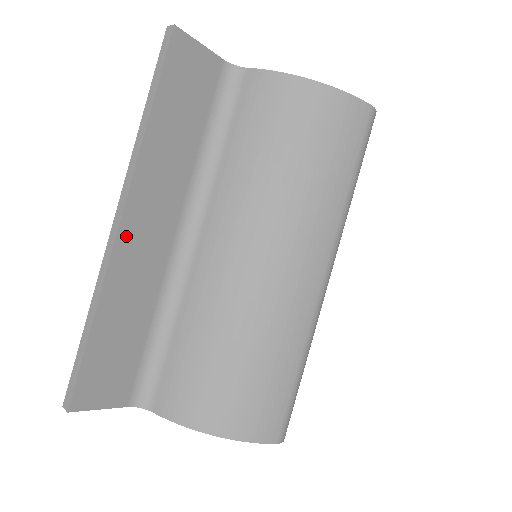
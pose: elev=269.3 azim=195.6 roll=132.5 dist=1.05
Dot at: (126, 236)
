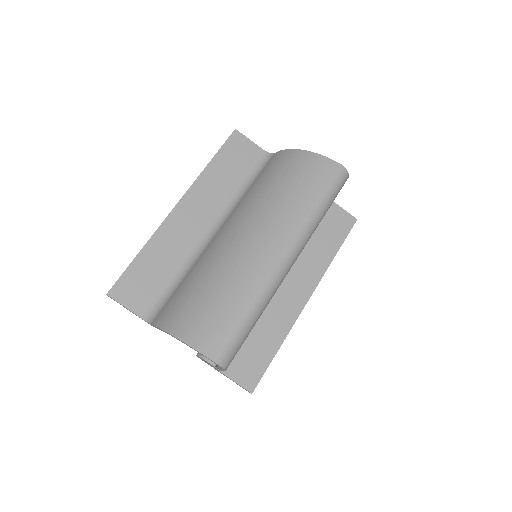
Dot at: (176, 215)
